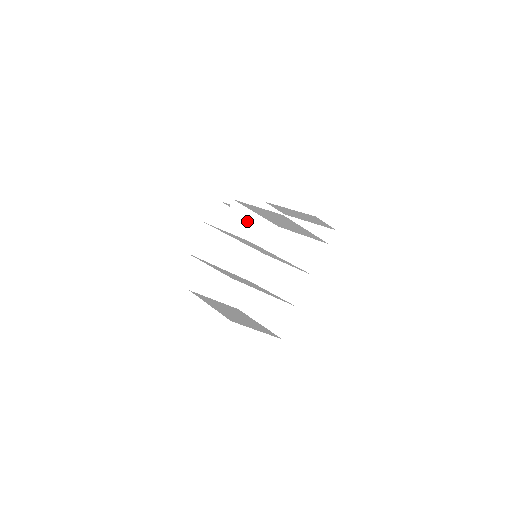
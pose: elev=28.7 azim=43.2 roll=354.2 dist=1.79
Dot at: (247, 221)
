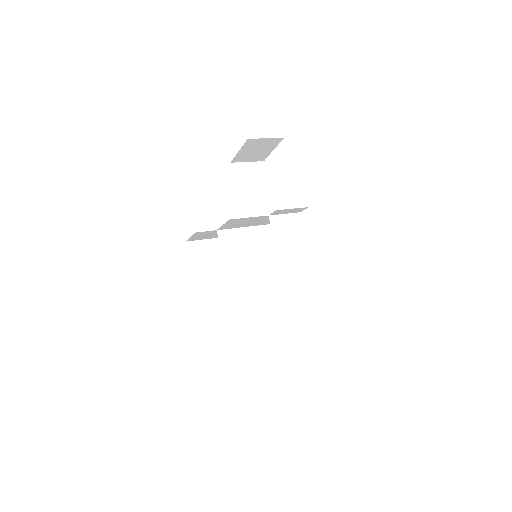
Dot at: (253, 220)
